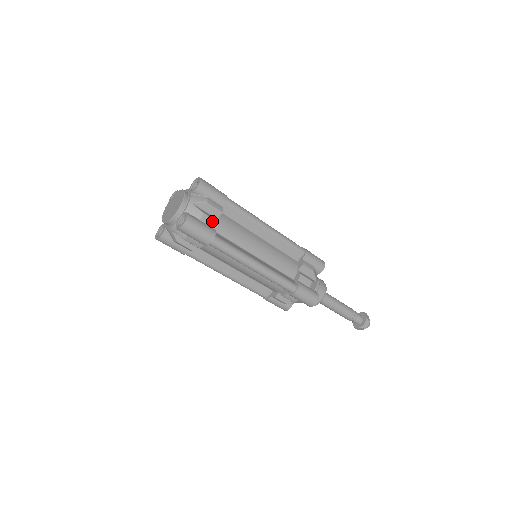
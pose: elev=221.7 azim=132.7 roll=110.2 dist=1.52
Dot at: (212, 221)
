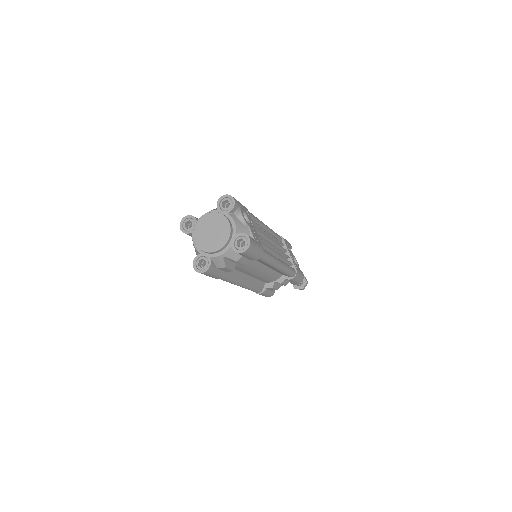
Dot at: (228, 270)
